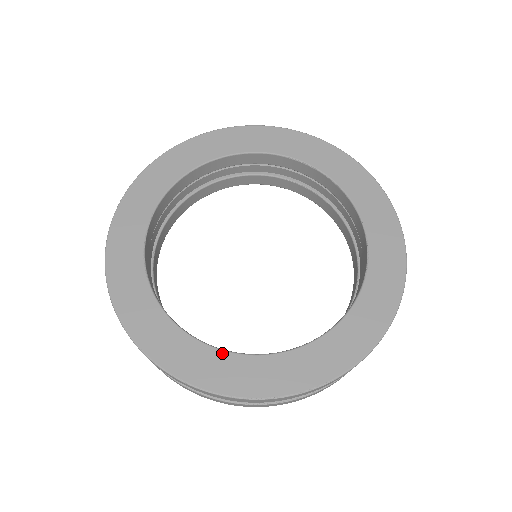
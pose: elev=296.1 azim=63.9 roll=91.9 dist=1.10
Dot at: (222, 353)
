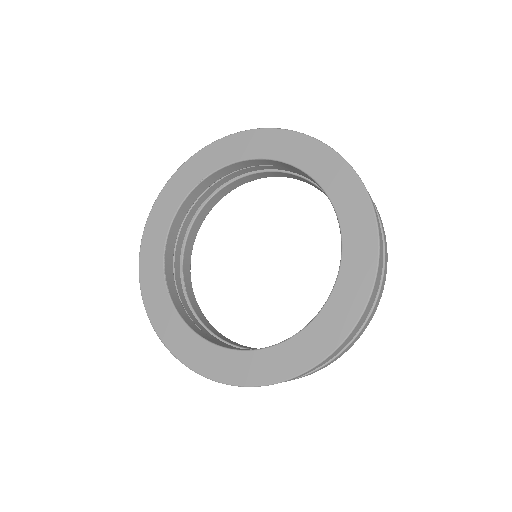
Dot at: (168, 299)
